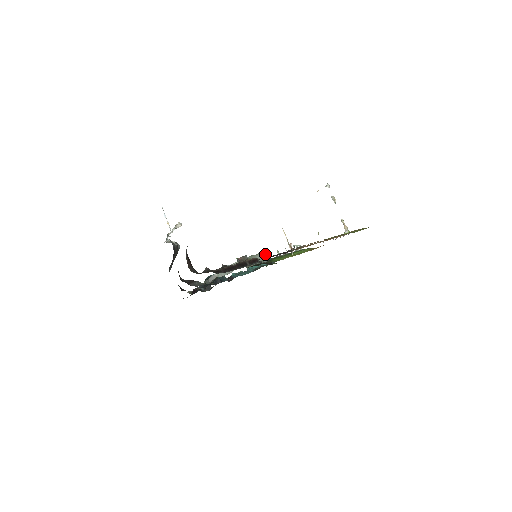
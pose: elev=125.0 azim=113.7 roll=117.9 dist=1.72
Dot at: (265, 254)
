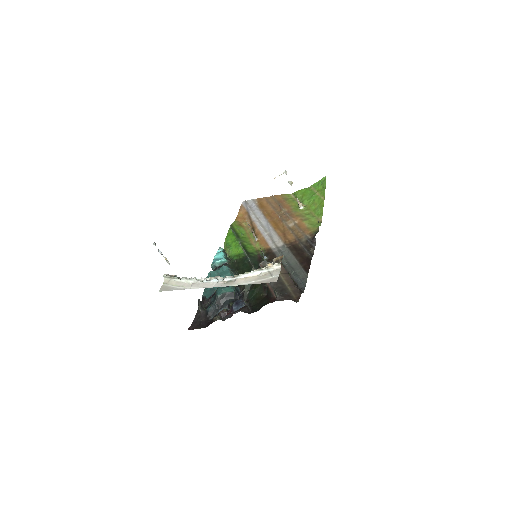
Dot at: (243, 249)
